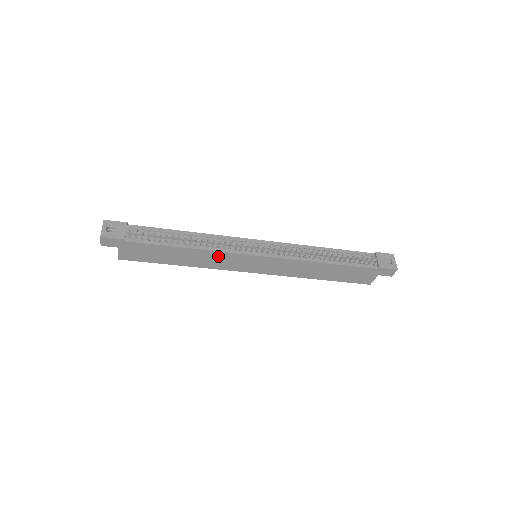
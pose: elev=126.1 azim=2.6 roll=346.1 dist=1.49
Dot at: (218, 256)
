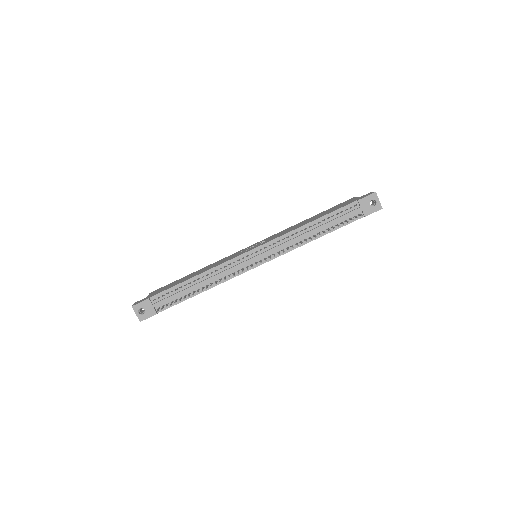
Dot at: occluded
